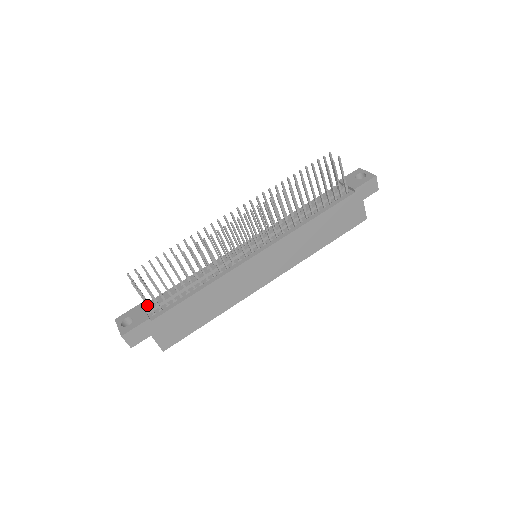
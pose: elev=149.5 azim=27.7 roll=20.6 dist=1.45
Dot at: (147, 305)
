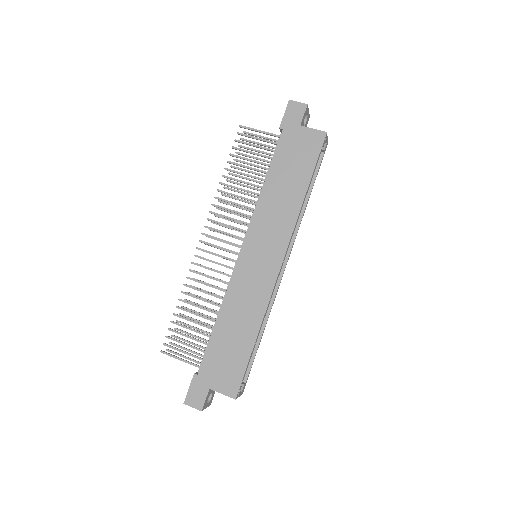
Dot at: (188, 363)
